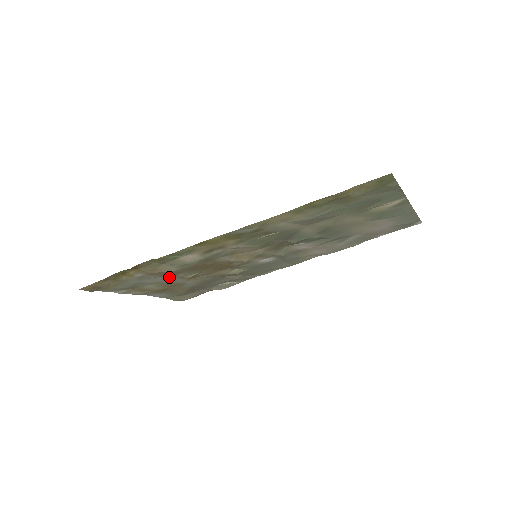
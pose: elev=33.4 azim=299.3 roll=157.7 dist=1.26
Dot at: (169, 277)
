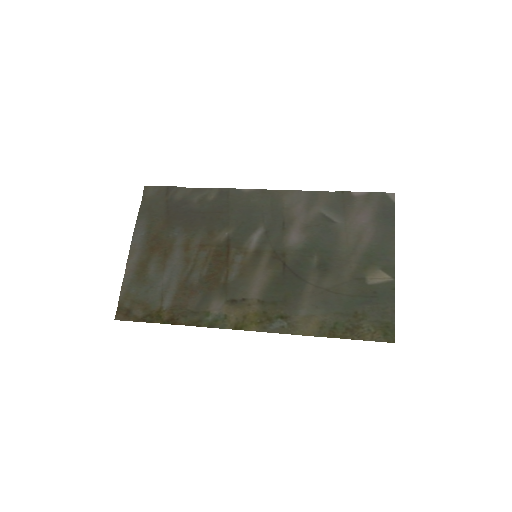
Dot at: (179, 276)
